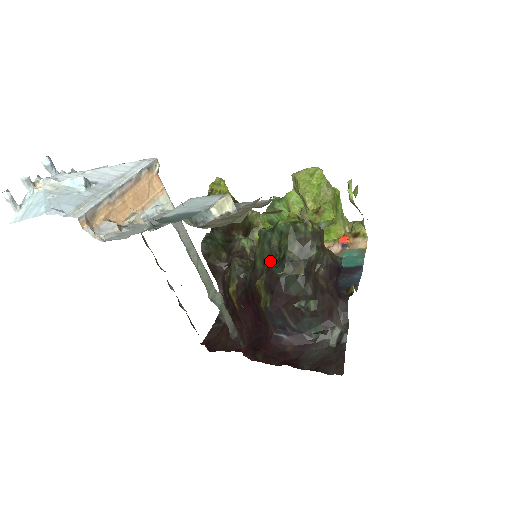
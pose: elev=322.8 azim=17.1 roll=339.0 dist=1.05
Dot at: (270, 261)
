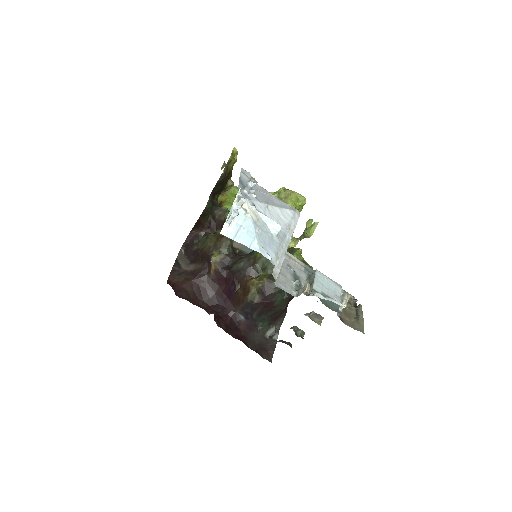
Dot at: (271, 273)
